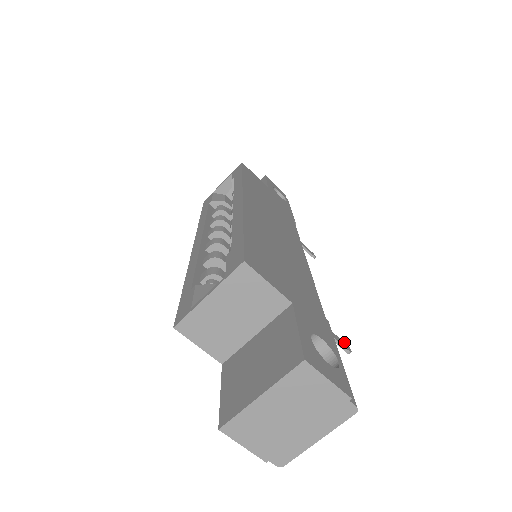
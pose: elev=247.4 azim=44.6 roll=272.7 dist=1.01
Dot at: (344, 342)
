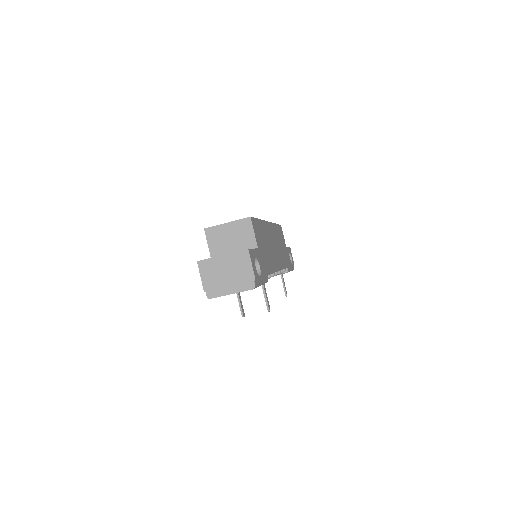
Dot at: occluded
